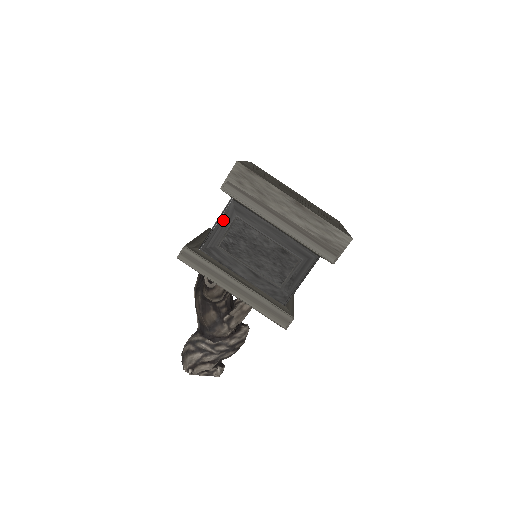
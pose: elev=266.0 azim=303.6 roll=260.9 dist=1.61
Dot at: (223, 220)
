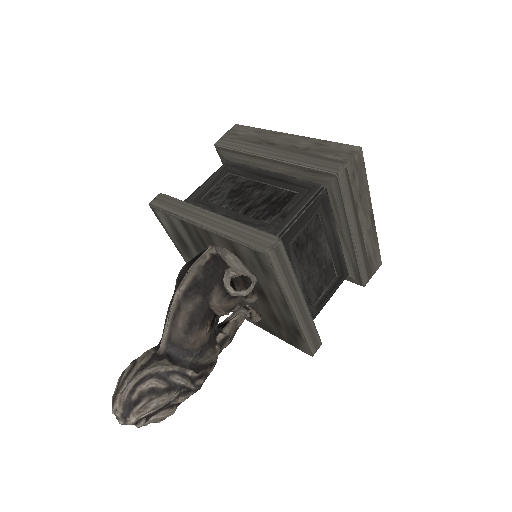
Dot at: (308, 211)
